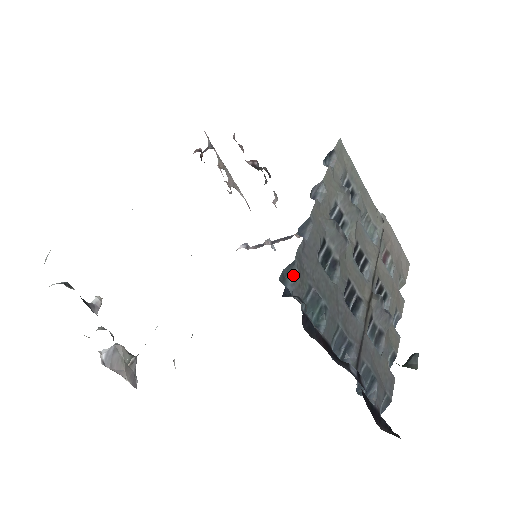
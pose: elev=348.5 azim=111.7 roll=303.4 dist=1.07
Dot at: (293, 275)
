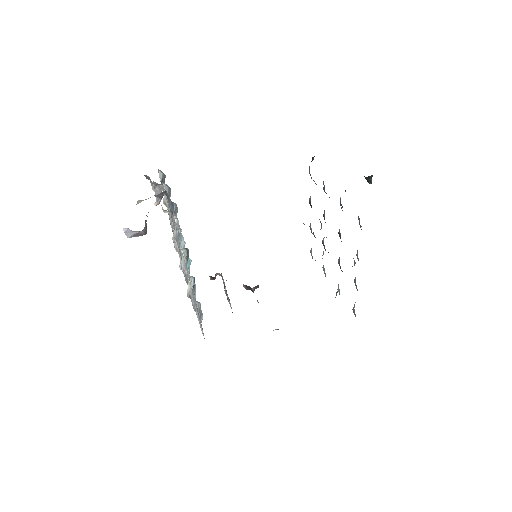
Dot at: occluded
